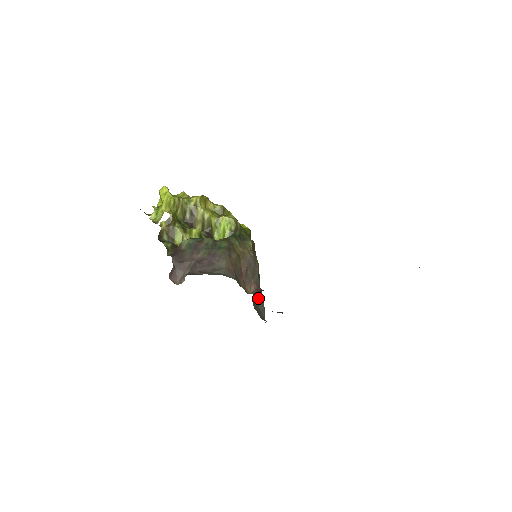
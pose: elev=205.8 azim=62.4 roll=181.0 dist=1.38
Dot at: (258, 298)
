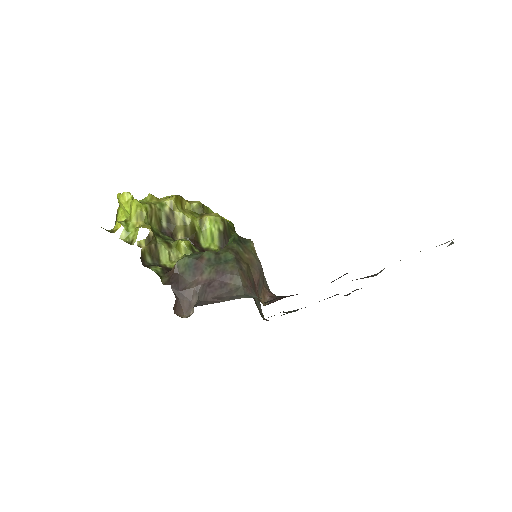
Dot at: occluded
